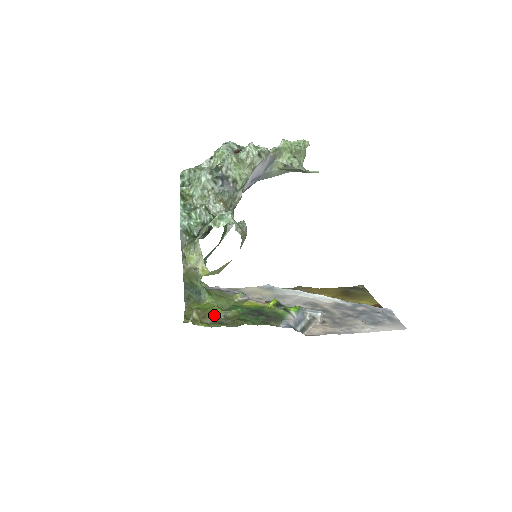
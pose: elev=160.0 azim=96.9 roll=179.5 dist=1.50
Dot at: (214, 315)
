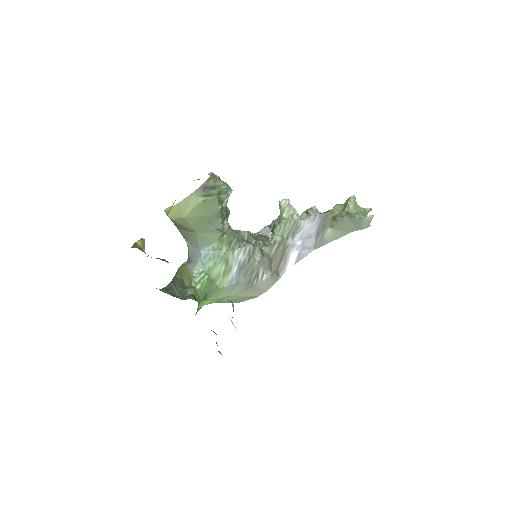
Dot at: (161, 259)
